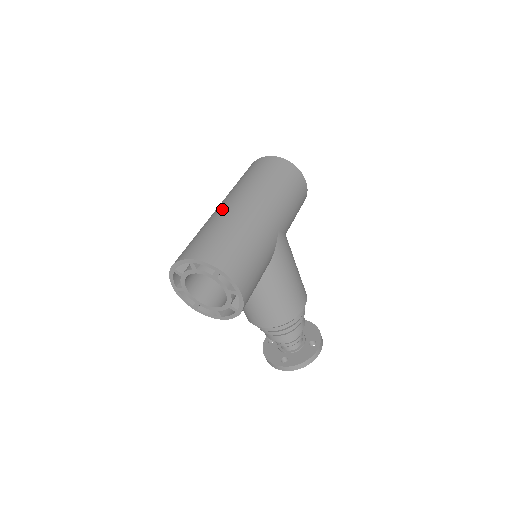
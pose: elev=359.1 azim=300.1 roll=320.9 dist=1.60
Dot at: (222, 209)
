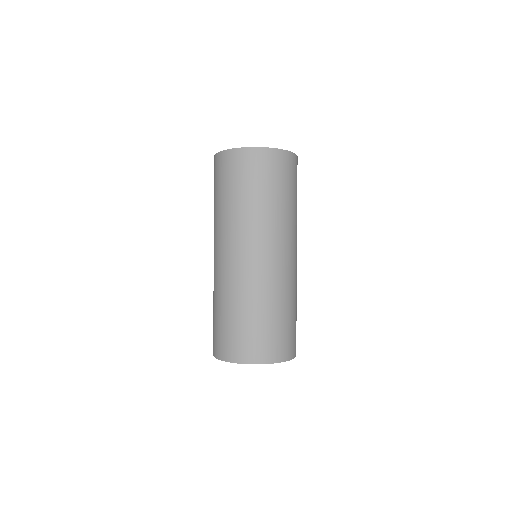
Dot at: (247, 273)
